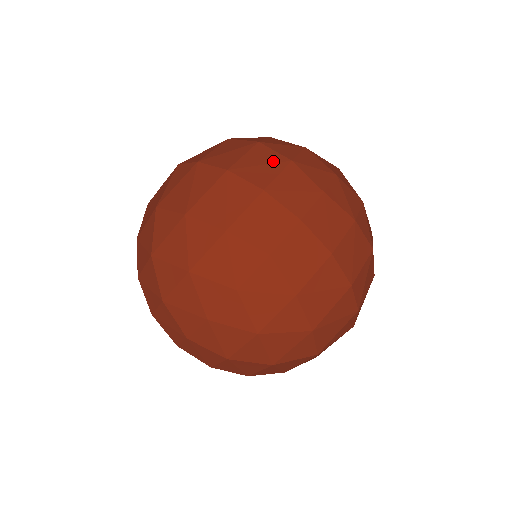
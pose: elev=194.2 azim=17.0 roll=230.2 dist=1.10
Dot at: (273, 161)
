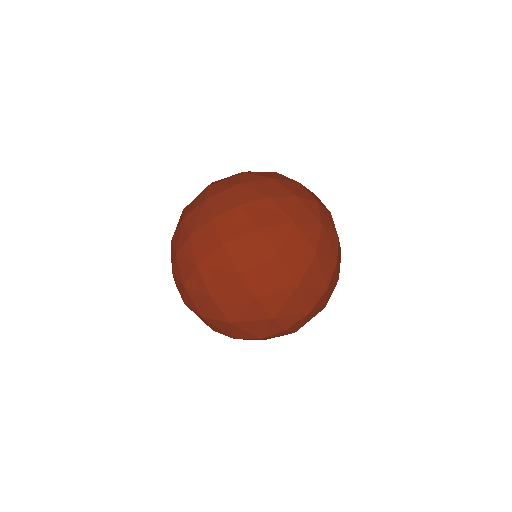
Dot at: occluded
